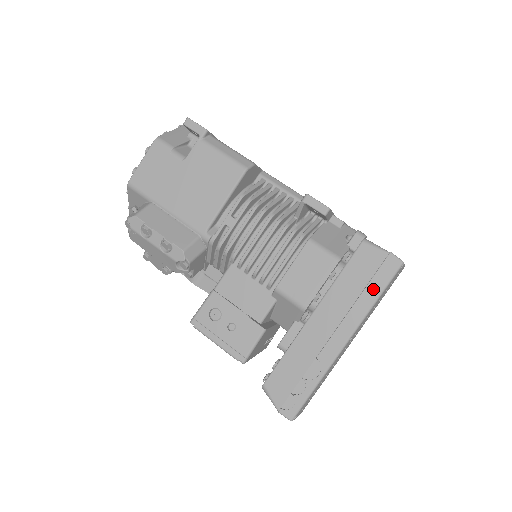
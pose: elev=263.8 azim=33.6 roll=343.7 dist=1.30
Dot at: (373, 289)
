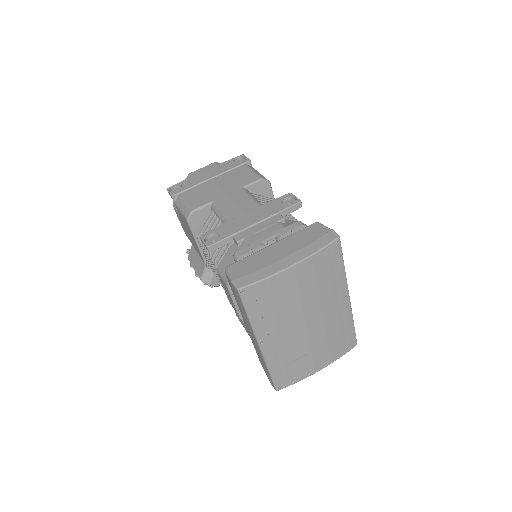
Dot at: (243, 309)
